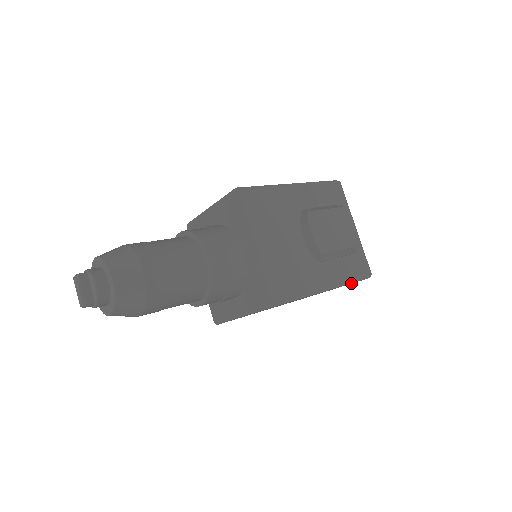
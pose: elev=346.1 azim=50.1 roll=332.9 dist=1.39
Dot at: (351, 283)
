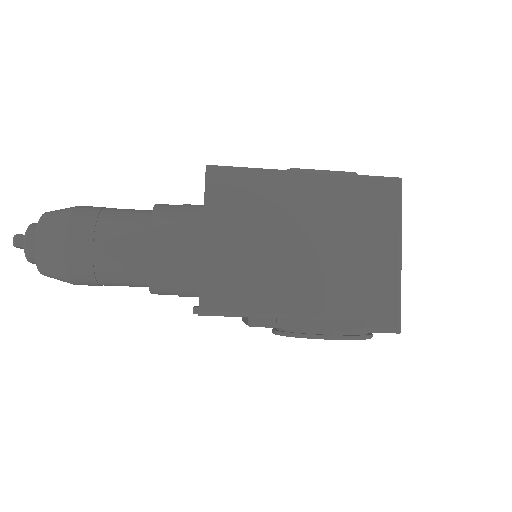
Dot at: (358, 178)
